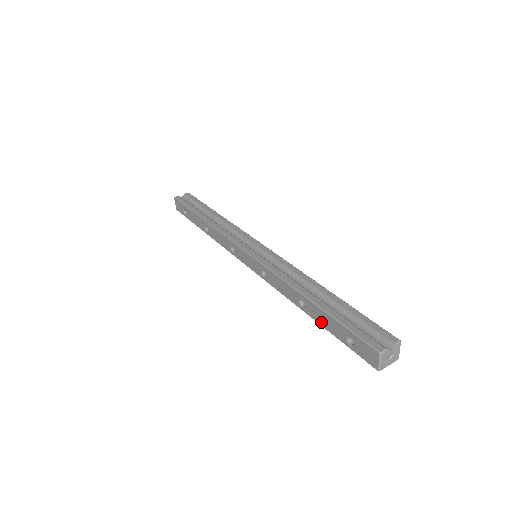
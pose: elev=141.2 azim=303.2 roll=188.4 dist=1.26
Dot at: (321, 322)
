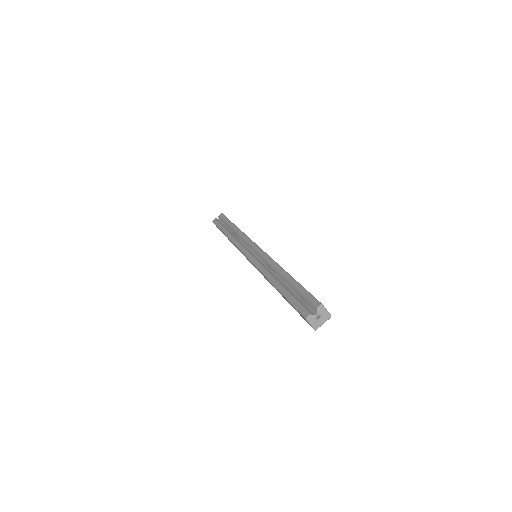
Dot at: occluded
